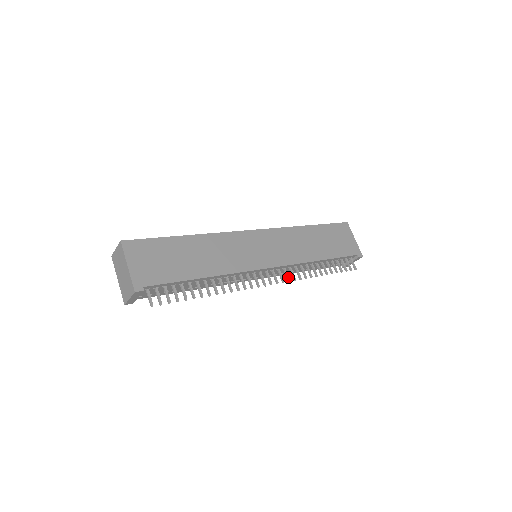
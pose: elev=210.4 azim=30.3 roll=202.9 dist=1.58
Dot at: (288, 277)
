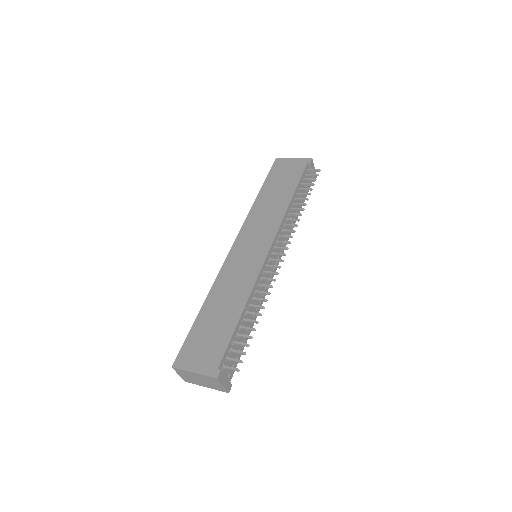
Dot at: (288, 236)
